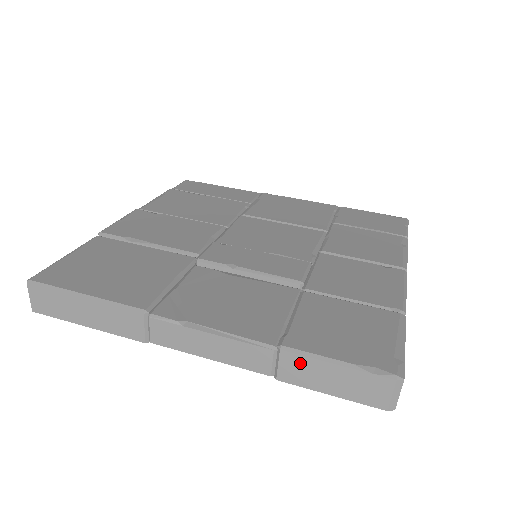
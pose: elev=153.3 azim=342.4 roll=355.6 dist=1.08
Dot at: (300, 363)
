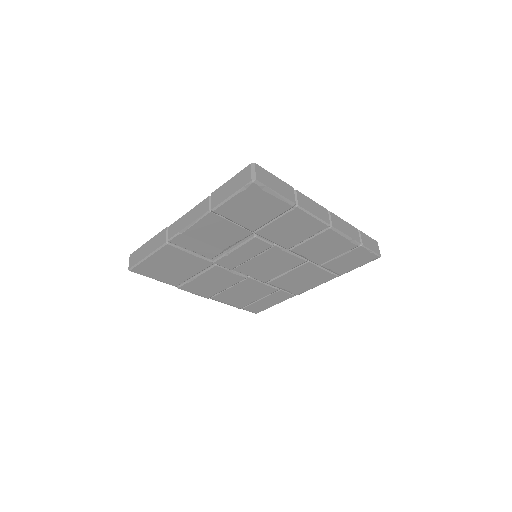
Dot at: (218, 192)
